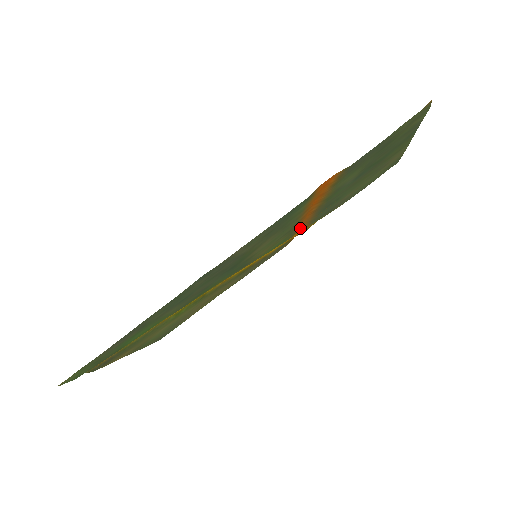
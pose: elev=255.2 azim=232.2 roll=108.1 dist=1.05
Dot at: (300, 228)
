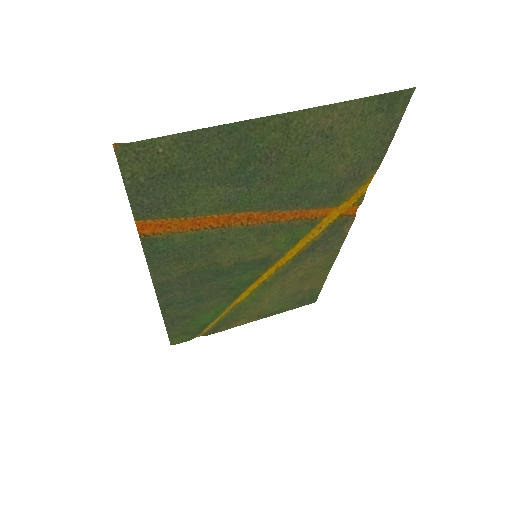
Dot at: (312, 214)
